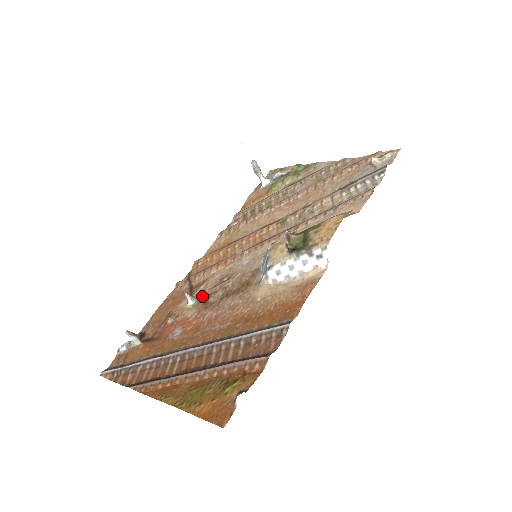
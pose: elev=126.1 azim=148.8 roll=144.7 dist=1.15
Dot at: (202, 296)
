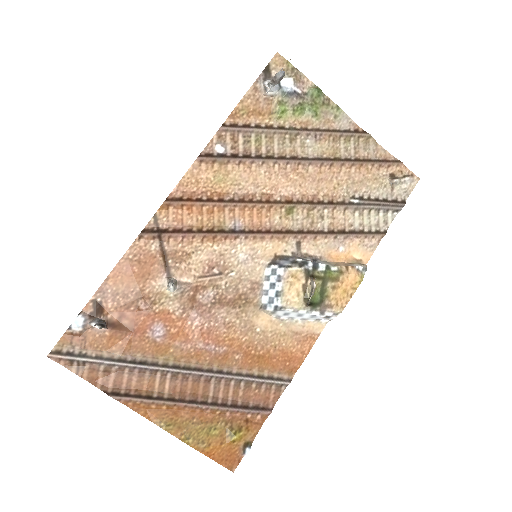
Dot at: (186, 285)
